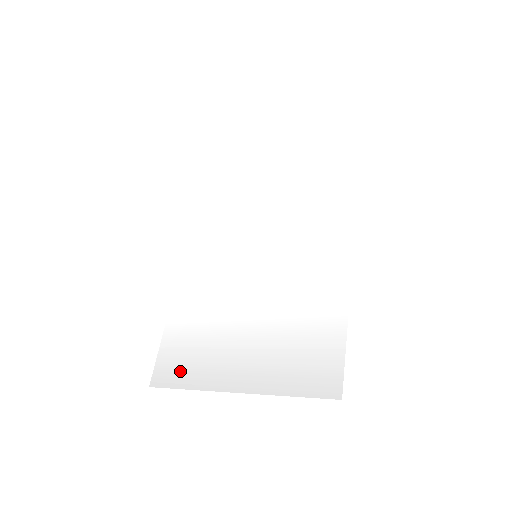
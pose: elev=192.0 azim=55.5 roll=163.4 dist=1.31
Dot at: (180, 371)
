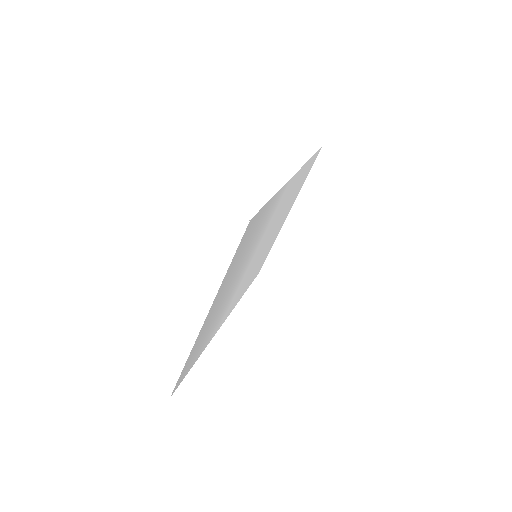
Dot at: (189, 362)
